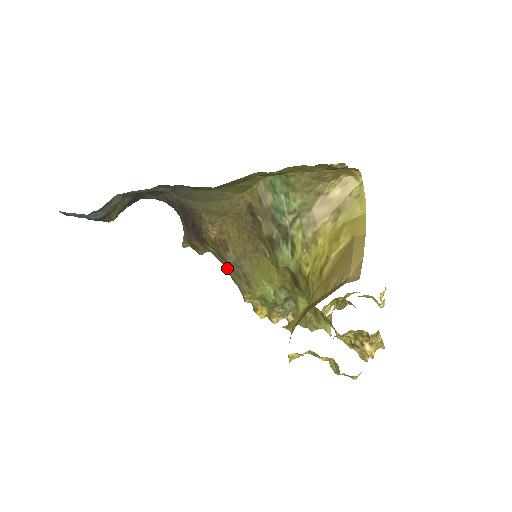
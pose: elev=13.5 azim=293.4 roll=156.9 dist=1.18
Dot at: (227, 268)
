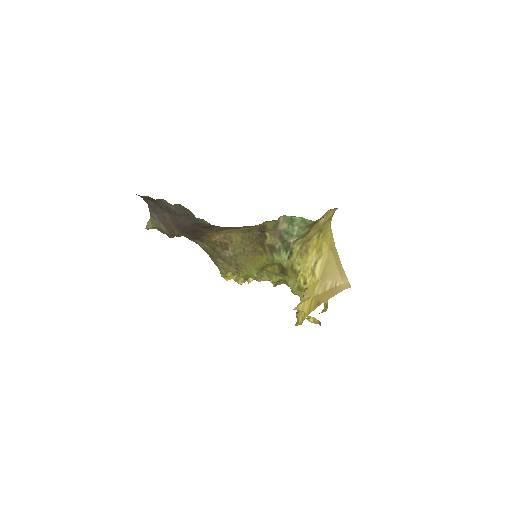
Dot at: (216, 257)
